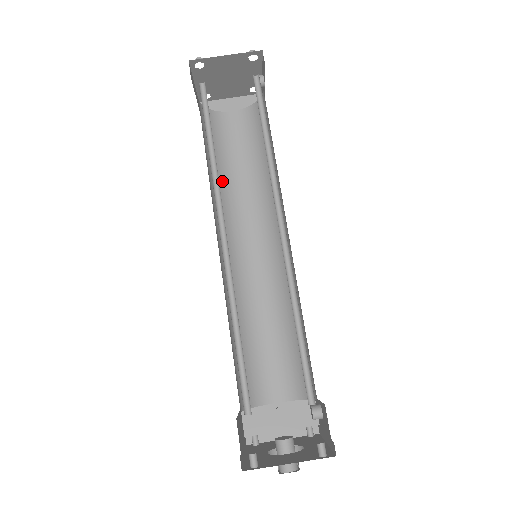
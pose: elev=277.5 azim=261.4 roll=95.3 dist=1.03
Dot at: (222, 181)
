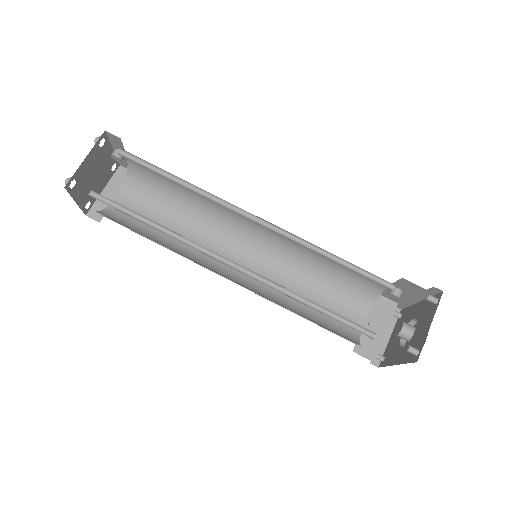
Dot at: (171, 243)
